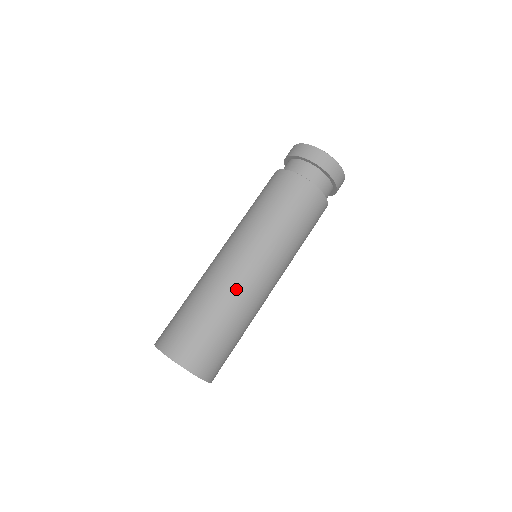
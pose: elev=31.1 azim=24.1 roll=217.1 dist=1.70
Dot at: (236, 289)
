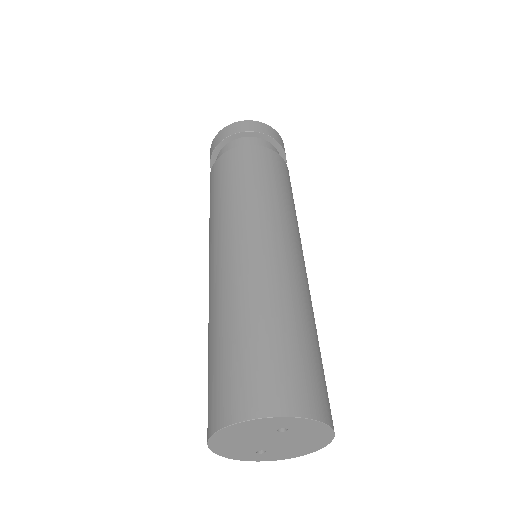
Dot at: (231, 281)
